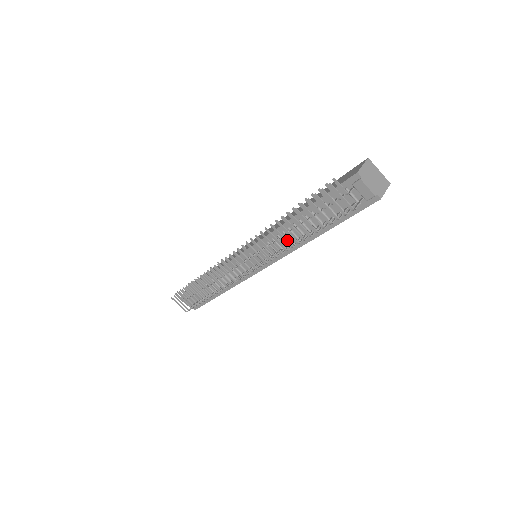
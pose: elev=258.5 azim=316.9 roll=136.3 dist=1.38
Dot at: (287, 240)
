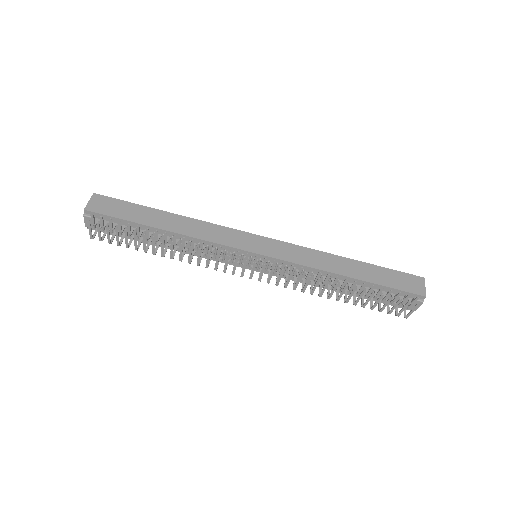
Dot at: occluded
